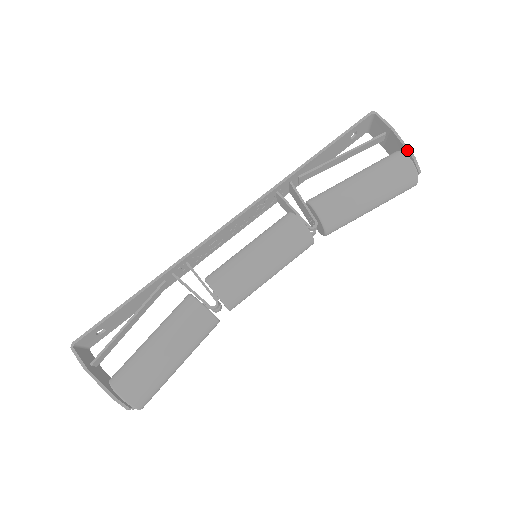
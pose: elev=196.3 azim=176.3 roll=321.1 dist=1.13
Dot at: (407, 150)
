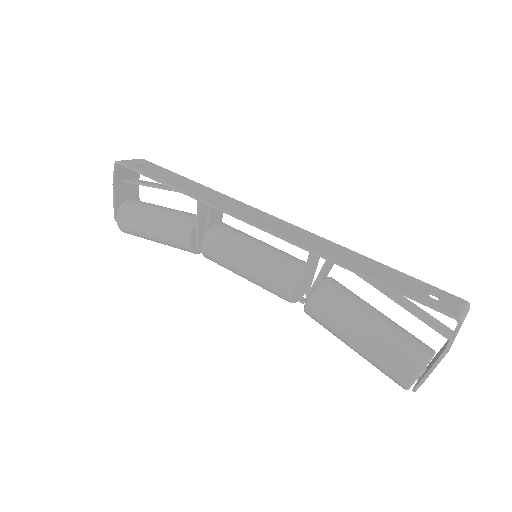
Dot at: (425, 375)
